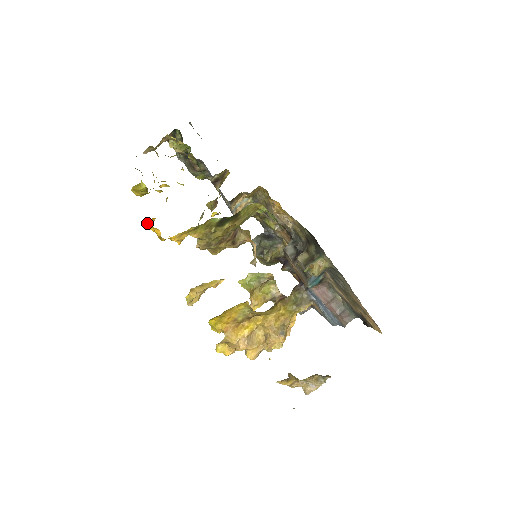
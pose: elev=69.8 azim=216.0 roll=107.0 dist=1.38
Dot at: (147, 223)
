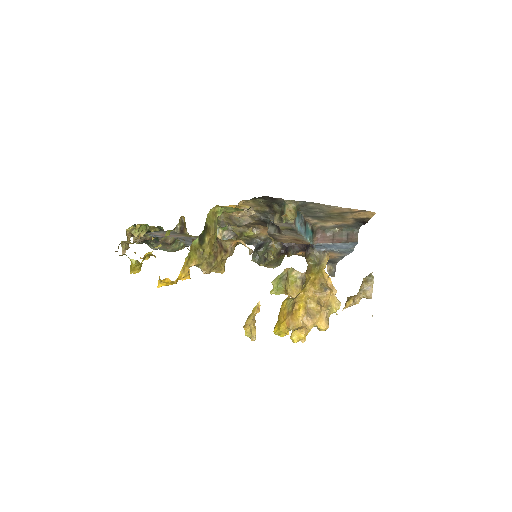
Dot at: (158, 284)
